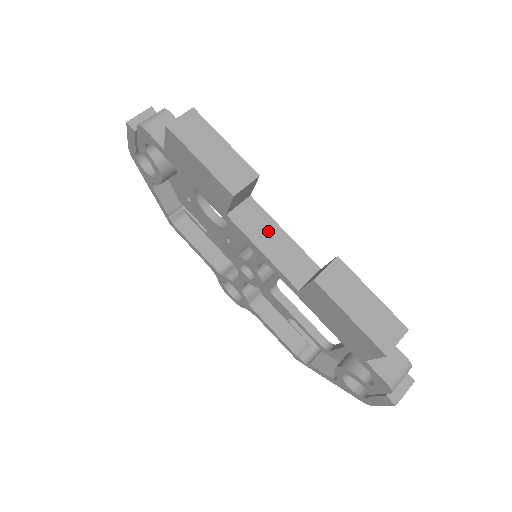
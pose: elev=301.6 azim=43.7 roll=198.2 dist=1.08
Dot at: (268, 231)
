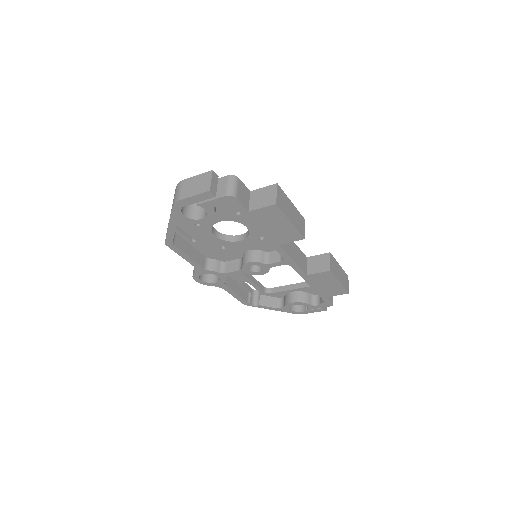
Dot at: (291, 246)
